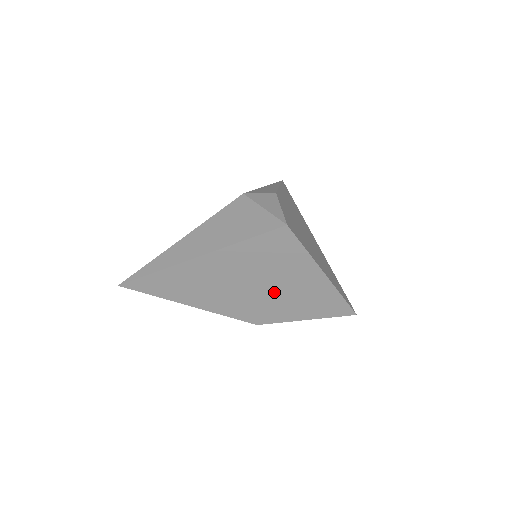
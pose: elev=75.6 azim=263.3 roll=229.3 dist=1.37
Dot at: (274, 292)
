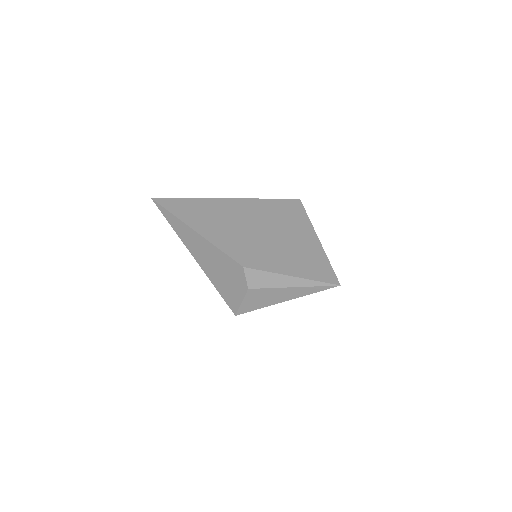
Dot at: (272, 241)
